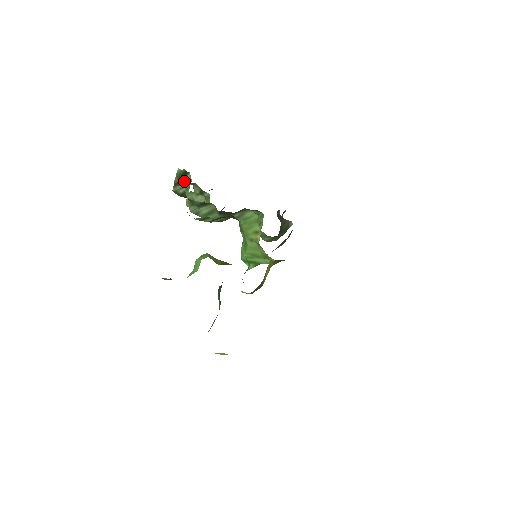
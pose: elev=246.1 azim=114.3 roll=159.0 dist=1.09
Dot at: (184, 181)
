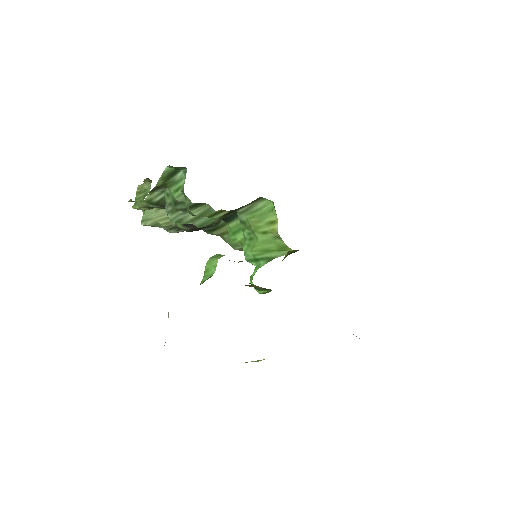
Dot at: (170, 182)
